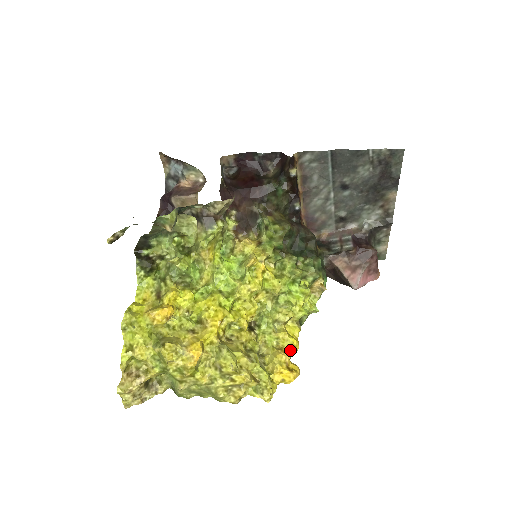
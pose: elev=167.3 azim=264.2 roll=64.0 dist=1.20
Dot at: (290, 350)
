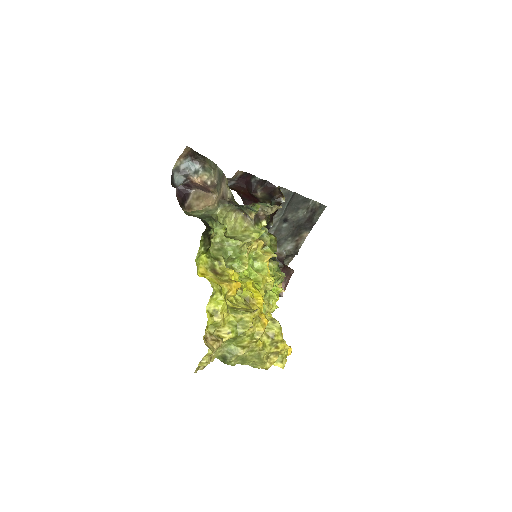
Dot at: occluded
